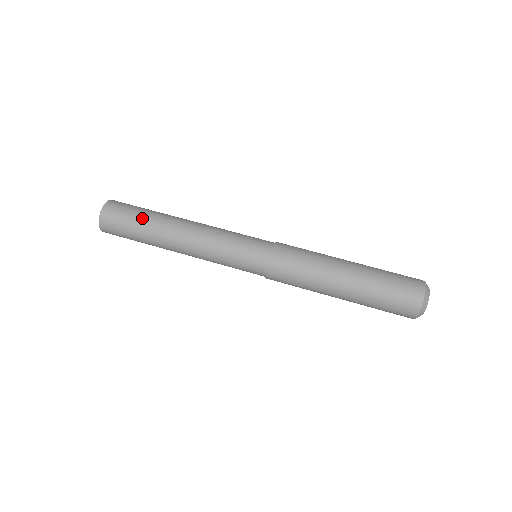
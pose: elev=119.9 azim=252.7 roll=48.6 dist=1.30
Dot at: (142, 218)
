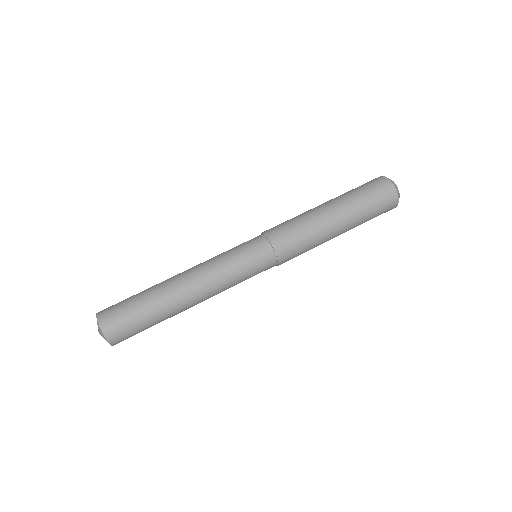
Dot at: (147, 311)
